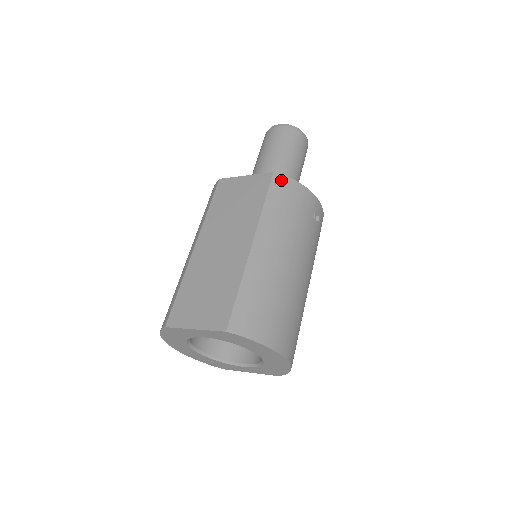
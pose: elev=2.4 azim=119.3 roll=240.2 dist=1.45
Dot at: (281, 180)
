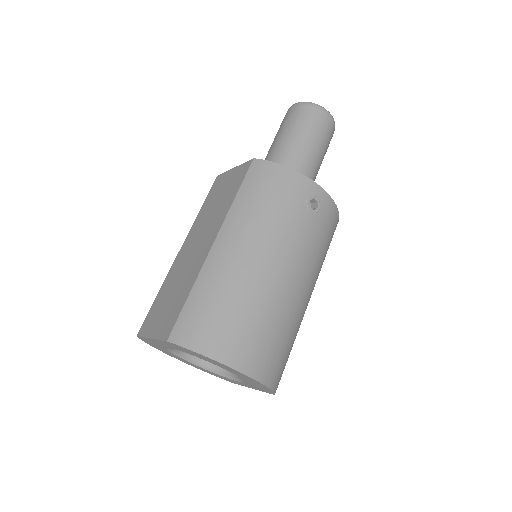
Dot at: (260, 166)
